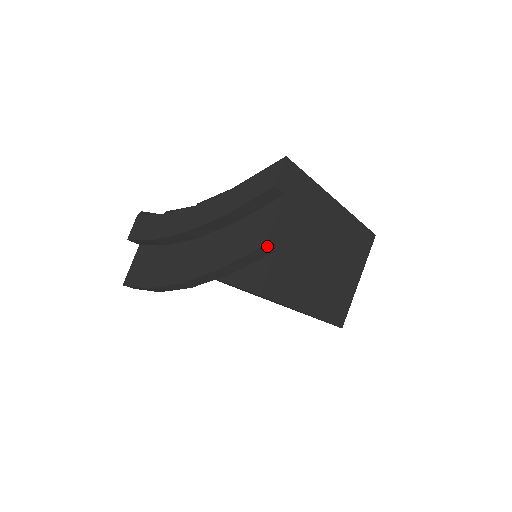
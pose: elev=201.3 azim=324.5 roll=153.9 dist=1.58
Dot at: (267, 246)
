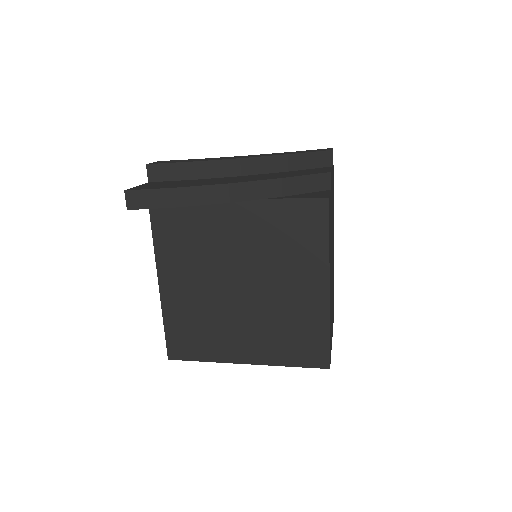
Dot at: (330, 175)
